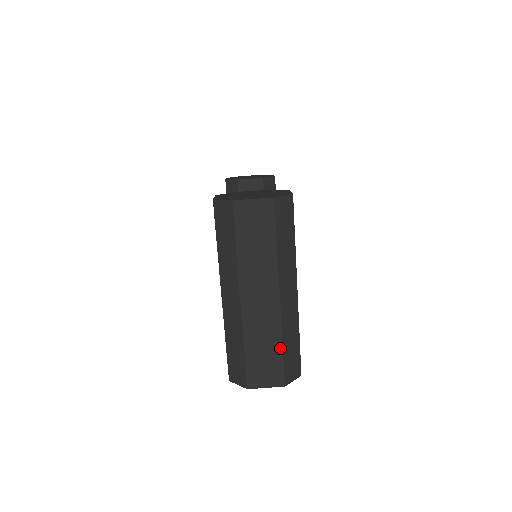
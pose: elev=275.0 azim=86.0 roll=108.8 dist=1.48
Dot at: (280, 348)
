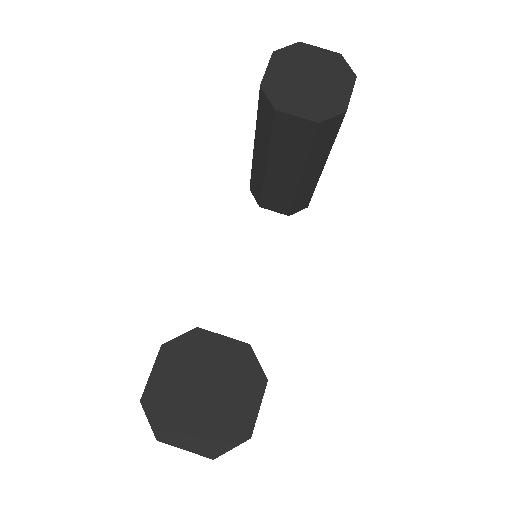
Dot at: occluded
